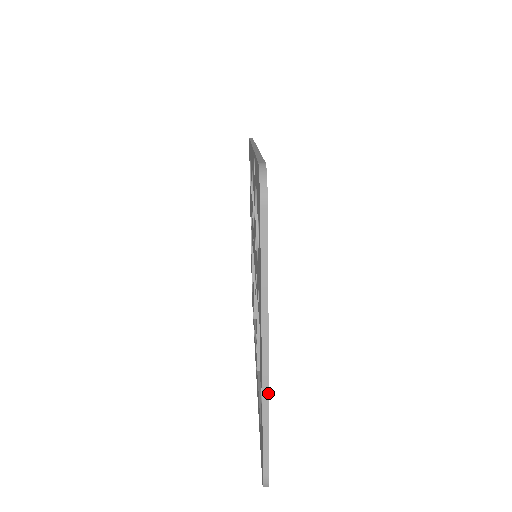
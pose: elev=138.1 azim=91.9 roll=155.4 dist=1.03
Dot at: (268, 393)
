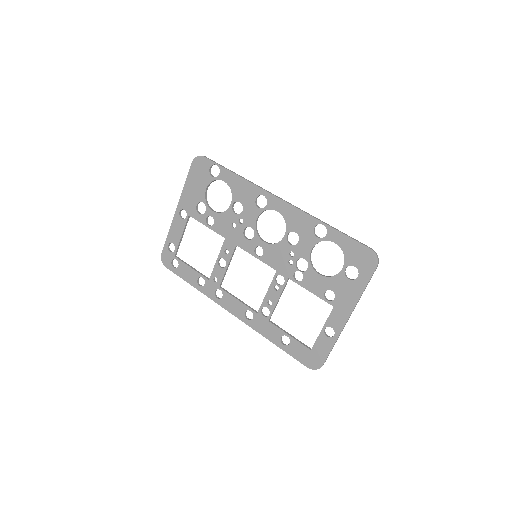
Dot at: occluded
